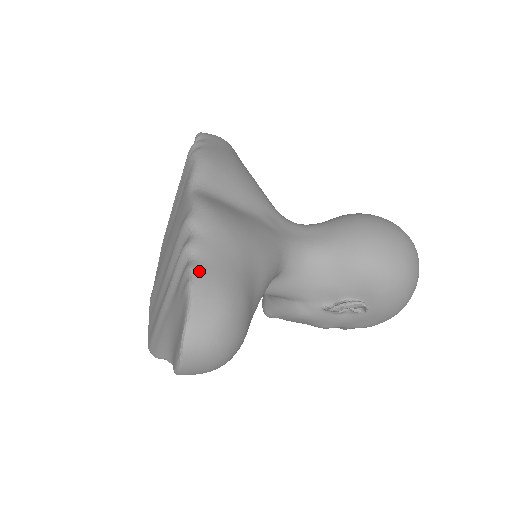
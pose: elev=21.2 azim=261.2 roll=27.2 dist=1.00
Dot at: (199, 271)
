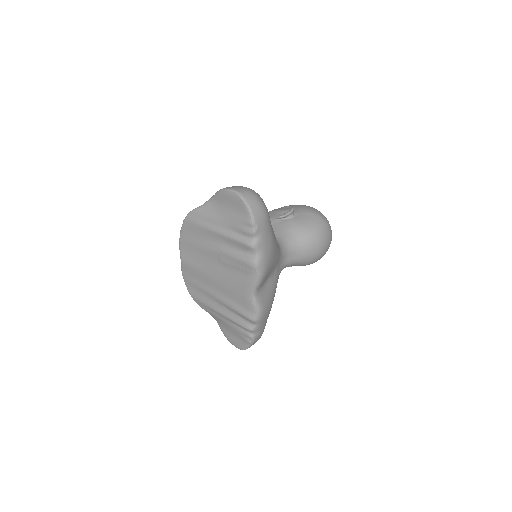
Dot at: (256, 338)
